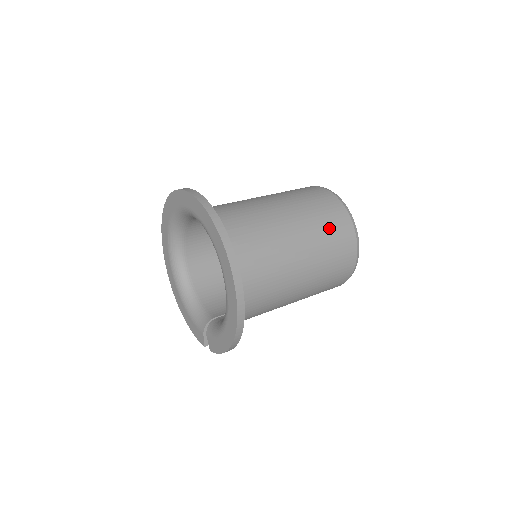
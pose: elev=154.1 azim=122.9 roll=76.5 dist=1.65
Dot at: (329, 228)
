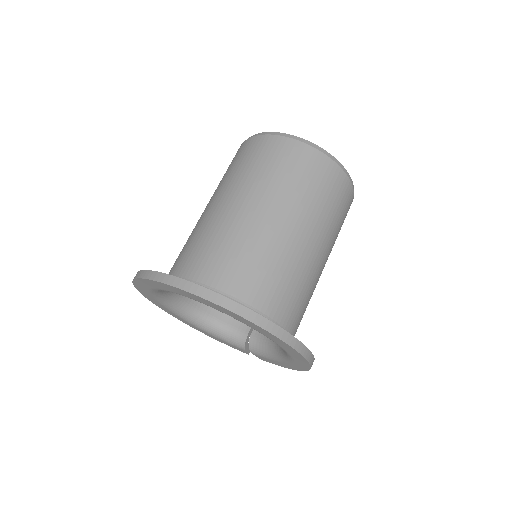
Dot at: (329, 200)
